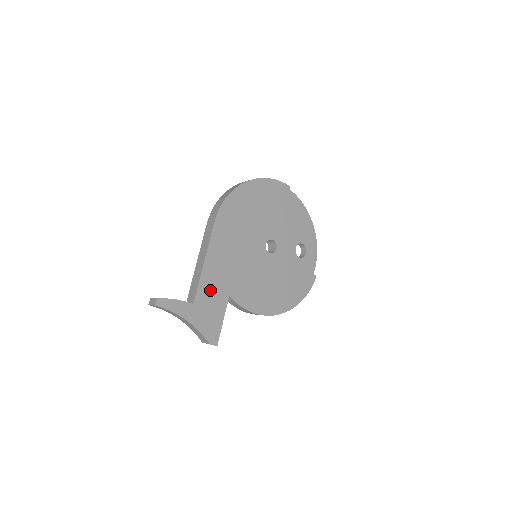
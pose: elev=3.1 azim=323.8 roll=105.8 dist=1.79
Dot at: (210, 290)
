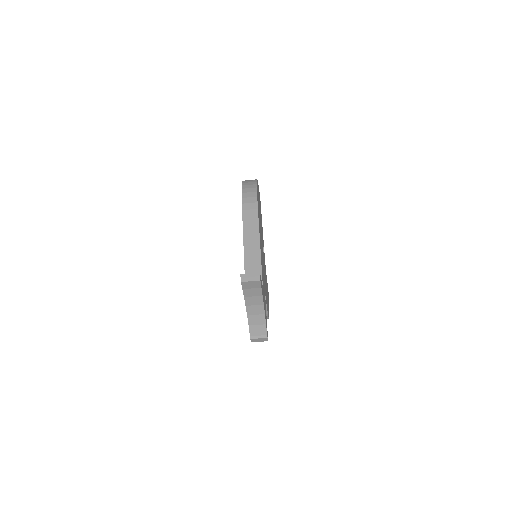
Dot at: occluded
